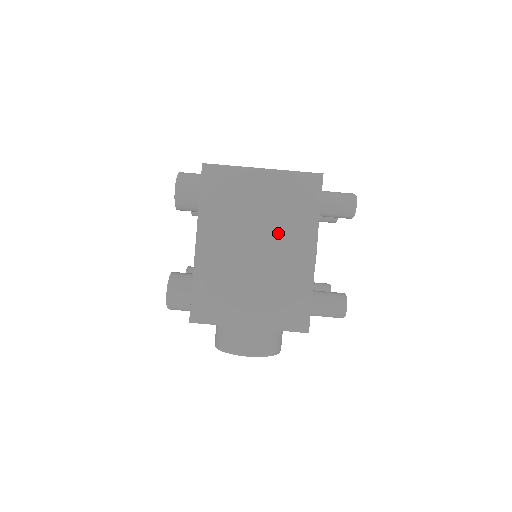
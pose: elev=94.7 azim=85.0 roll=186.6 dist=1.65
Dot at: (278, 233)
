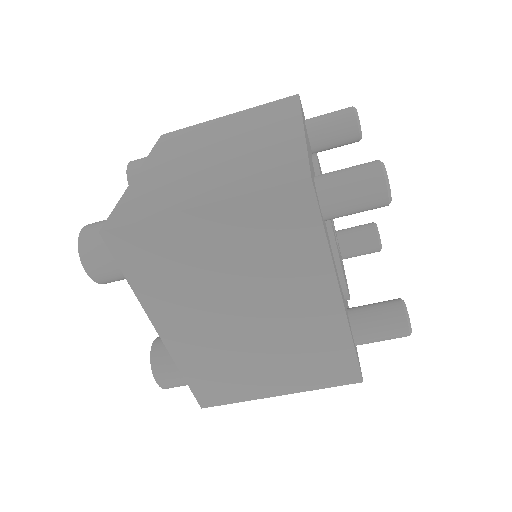
Dot at: (270, 288)
